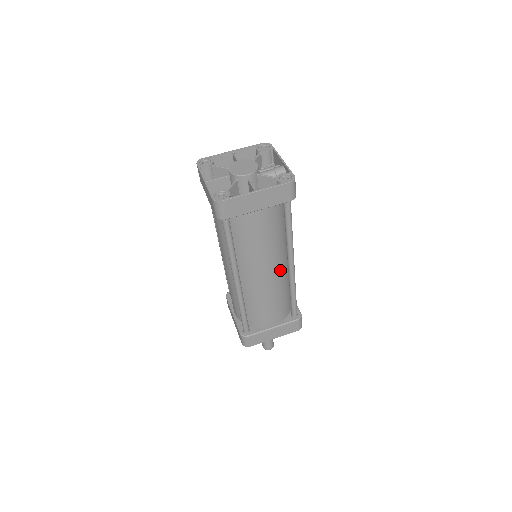
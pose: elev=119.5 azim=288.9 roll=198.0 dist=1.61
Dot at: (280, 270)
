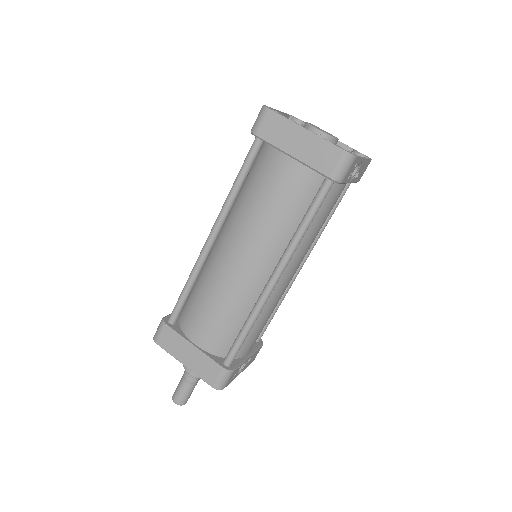
Dot at: (258, 274)
